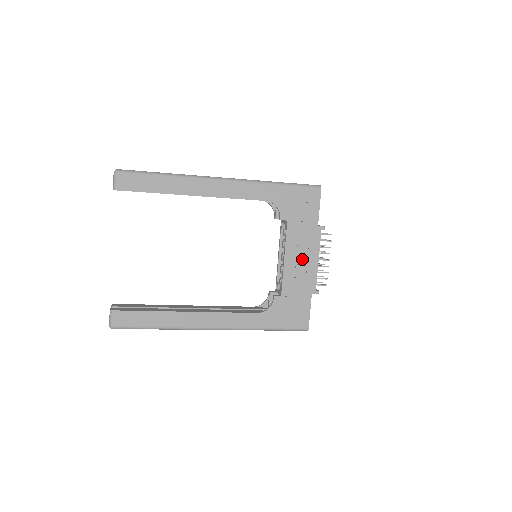
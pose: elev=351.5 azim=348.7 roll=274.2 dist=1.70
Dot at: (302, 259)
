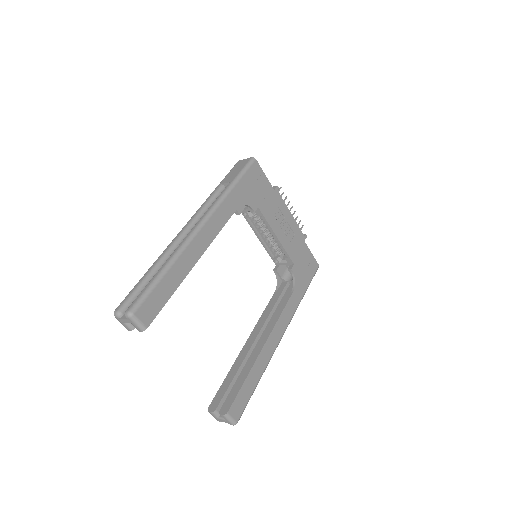
Dot at: (284, 224)
